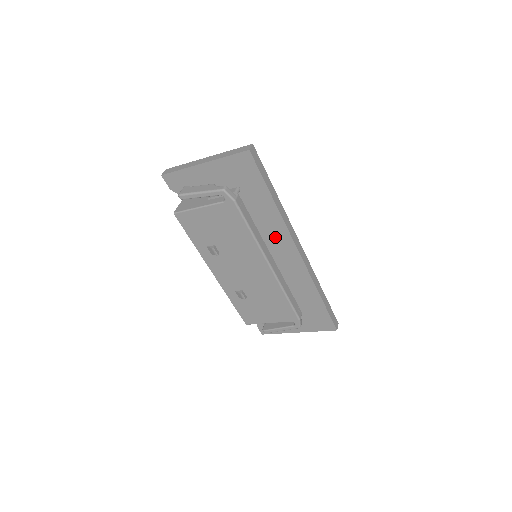
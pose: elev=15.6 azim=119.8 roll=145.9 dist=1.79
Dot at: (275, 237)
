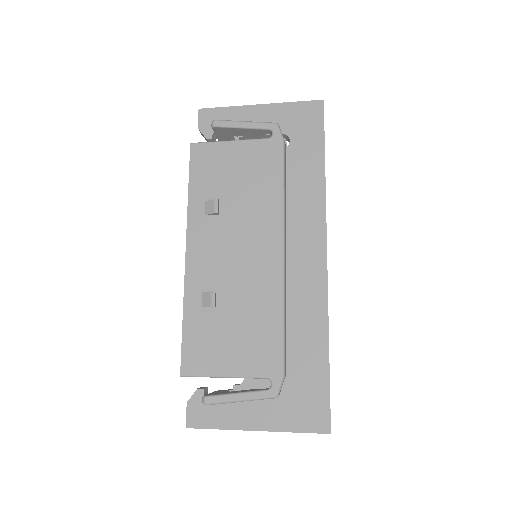
Dot at: (303, 221)
